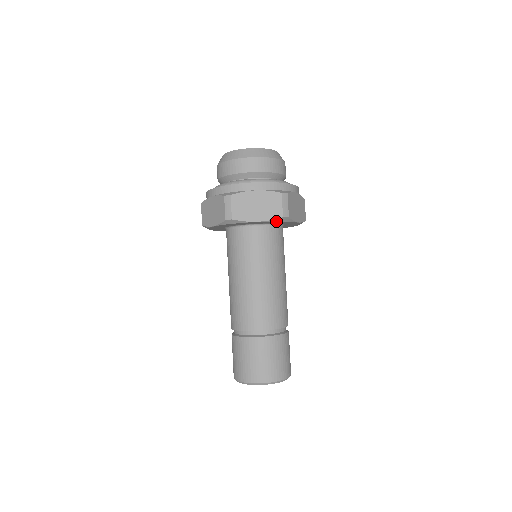
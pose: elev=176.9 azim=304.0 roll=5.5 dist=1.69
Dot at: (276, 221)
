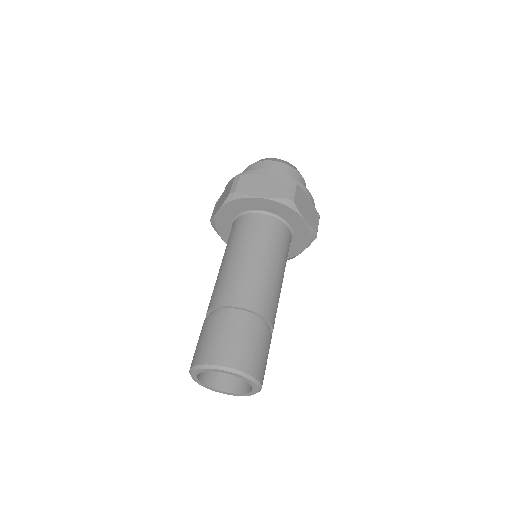
Dot at: (279, 203)
